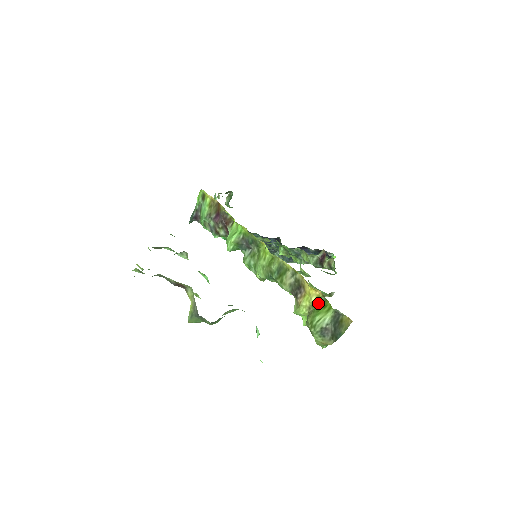
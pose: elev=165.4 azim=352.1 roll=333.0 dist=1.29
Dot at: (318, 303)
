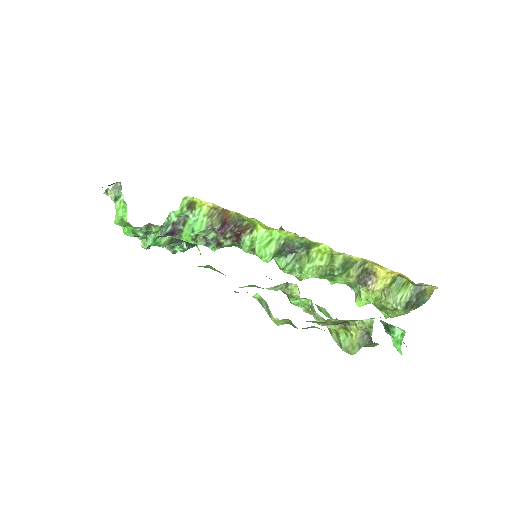
Dot at: (393, 283)
